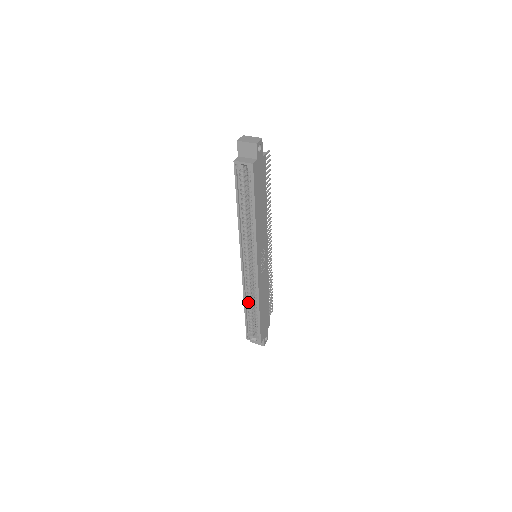
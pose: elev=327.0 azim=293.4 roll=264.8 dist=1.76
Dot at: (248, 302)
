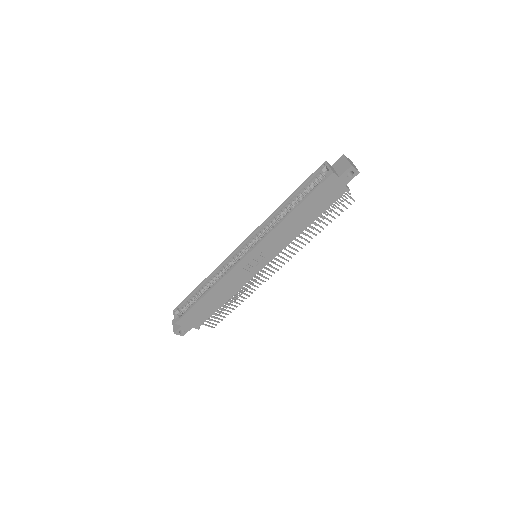
Dot at: (210, 281)
